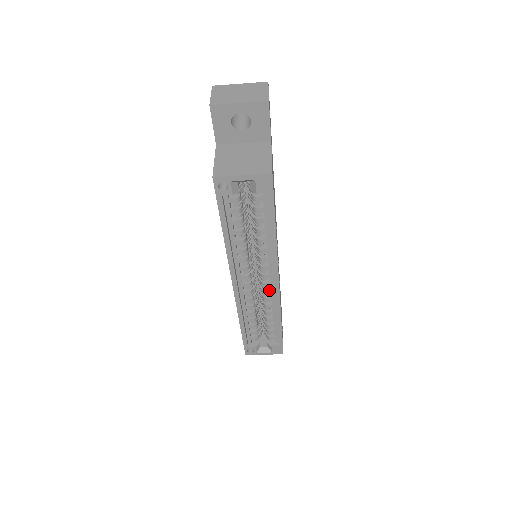
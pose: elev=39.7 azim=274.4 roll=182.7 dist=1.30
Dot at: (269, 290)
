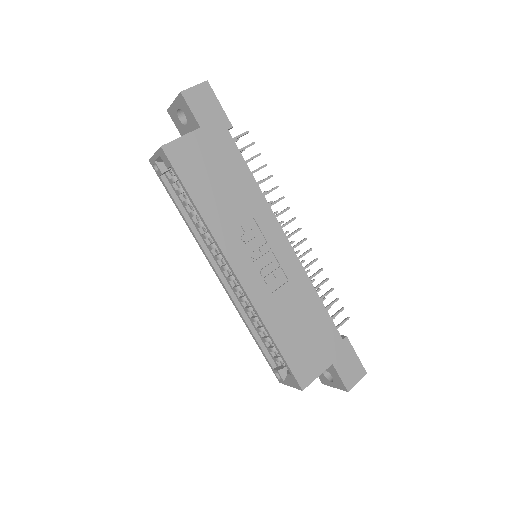
Dot at: occluded
